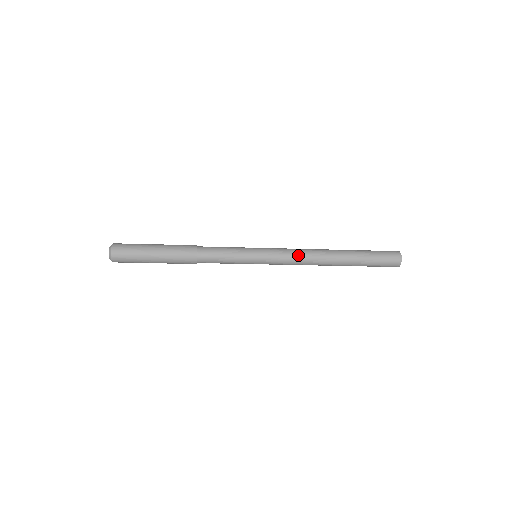
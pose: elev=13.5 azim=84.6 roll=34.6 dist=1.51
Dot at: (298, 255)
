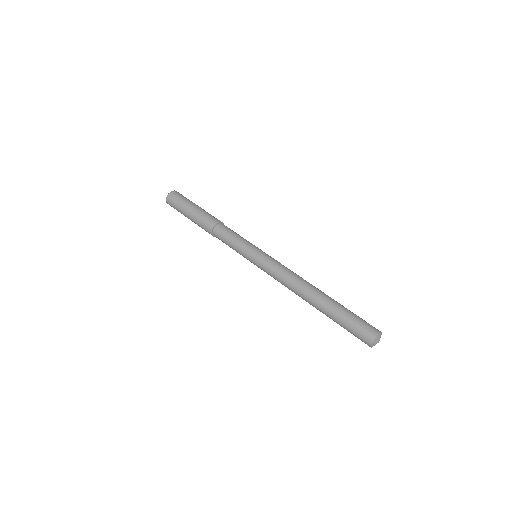
Dot at: (283, 275)
